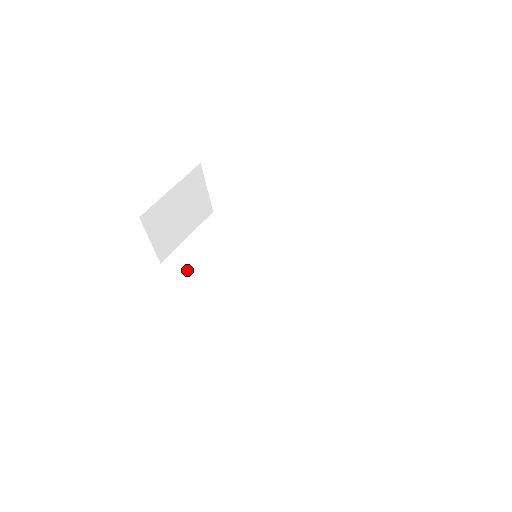
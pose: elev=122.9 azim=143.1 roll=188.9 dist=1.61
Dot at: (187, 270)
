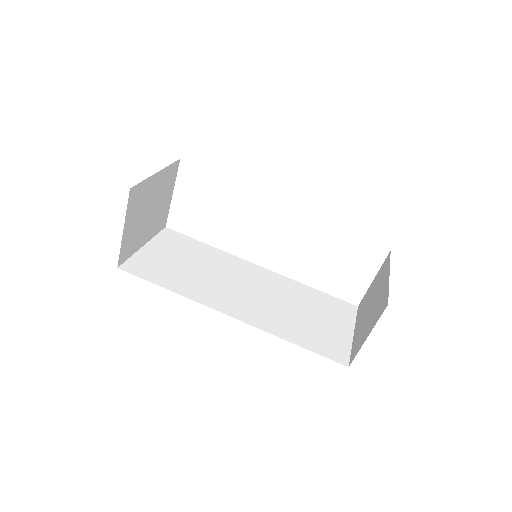
Dot at: (156, 276)
